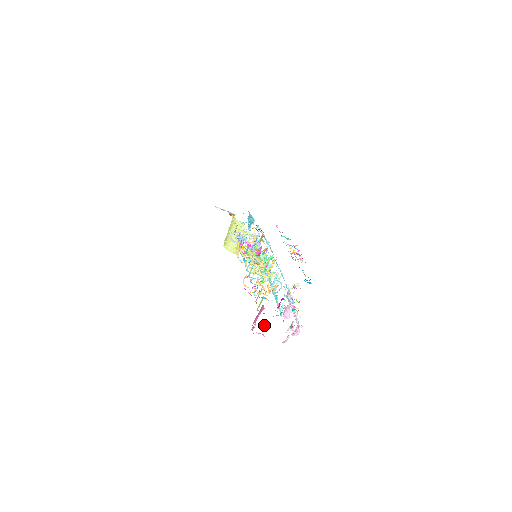
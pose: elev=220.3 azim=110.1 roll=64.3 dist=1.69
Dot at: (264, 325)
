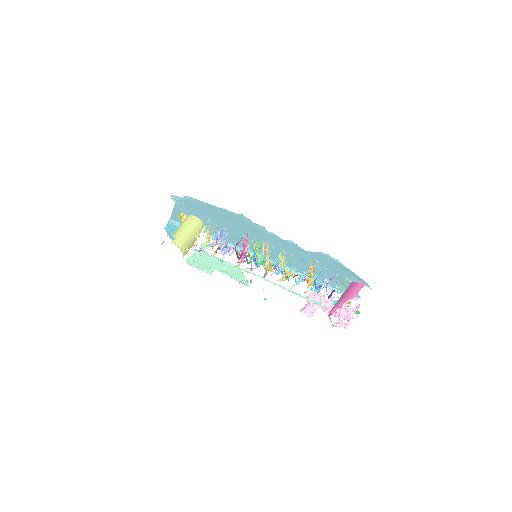
Dot at: occluded
